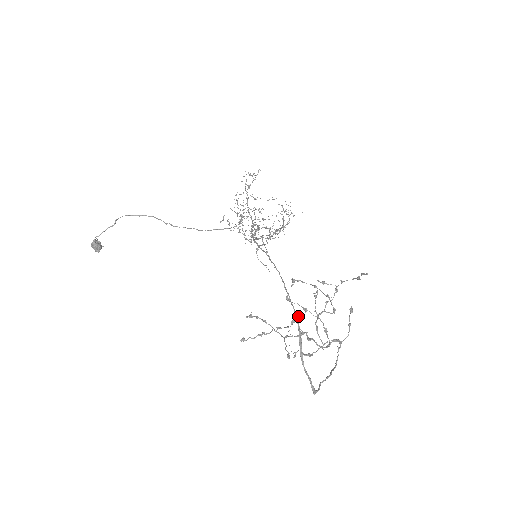
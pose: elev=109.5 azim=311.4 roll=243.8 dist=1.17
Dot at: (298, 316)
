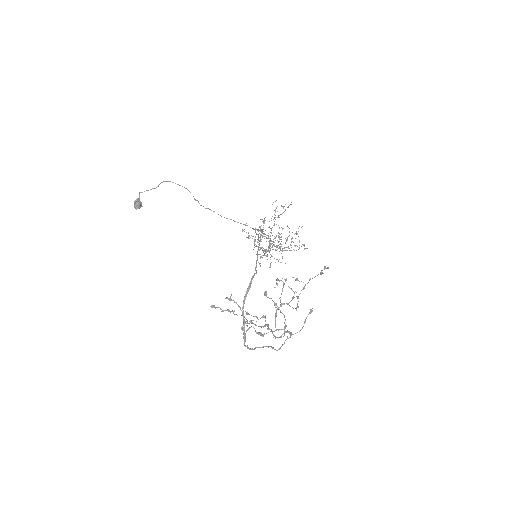
Dot at: (256, 272)
